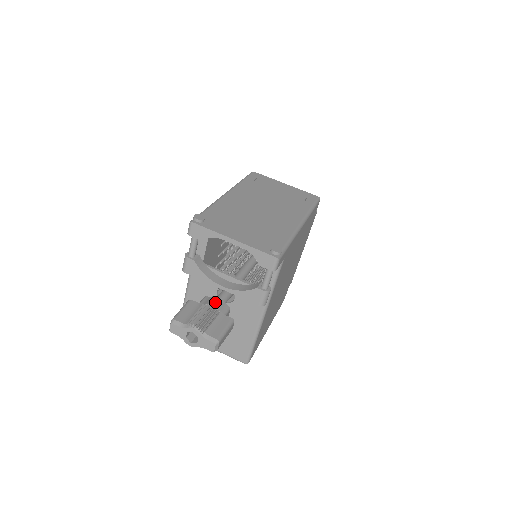
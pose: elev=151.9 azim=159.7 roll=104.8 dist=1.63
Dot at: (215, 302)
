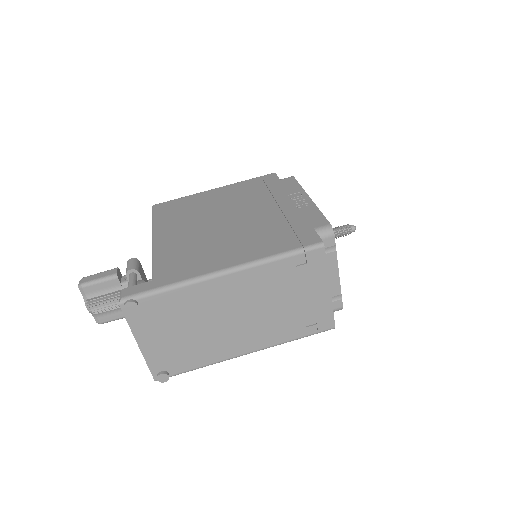
Dot at: occluded
